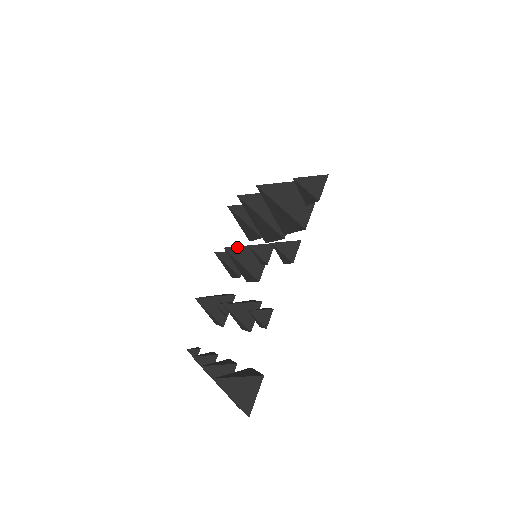
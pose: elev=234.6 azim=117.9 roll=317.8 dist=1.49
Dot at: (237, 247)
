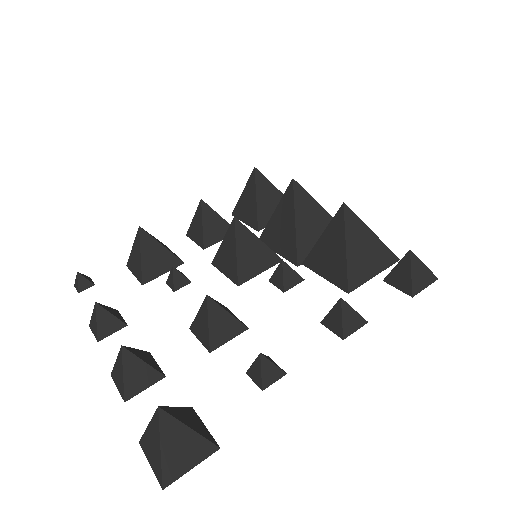
Dot at: (248, 230)
